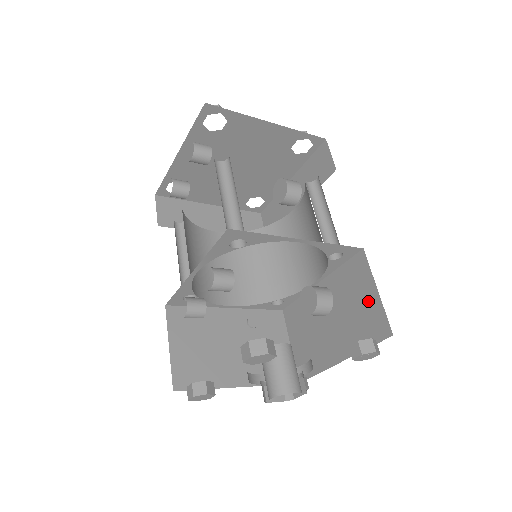
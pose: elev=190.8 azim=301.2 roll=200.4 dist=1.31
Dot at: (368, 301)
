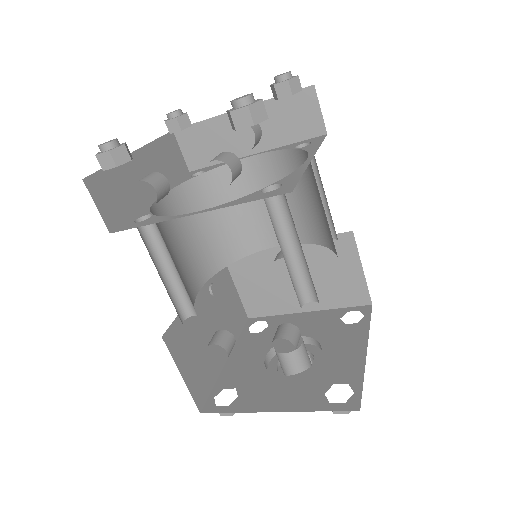
Dot at: (350, 275)
